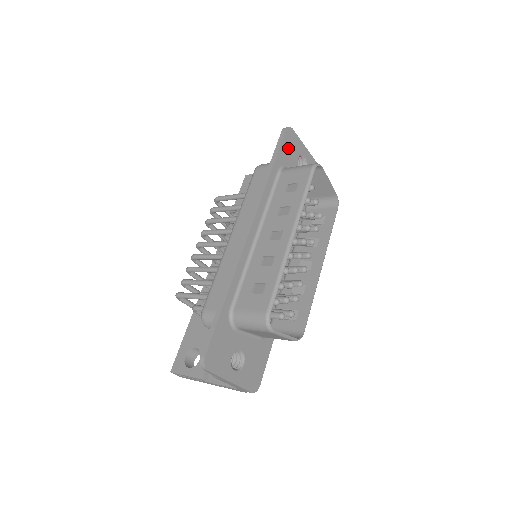
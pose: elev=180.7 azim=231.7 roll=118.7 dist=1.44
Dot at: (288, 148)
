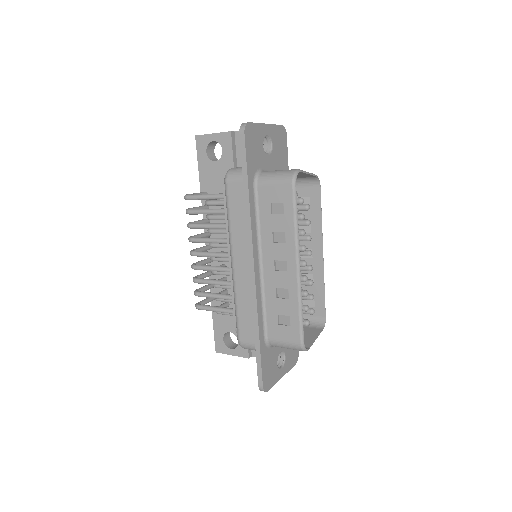
Dot at: (252, 149)
